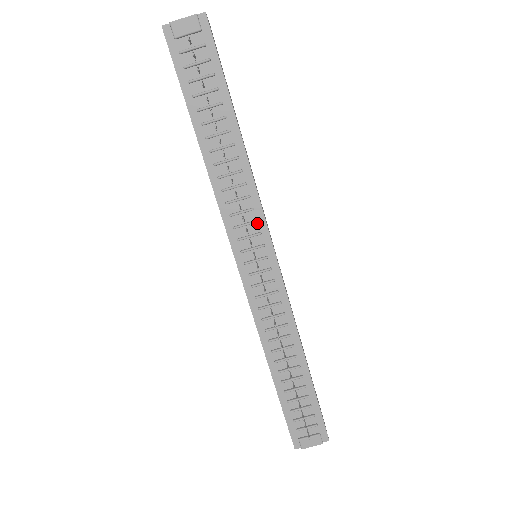
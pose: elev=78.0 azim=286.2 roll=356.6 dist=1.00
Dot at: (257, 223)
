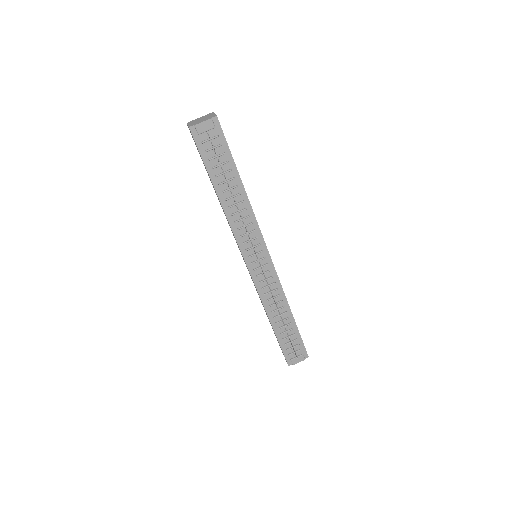
Dot at: (257, 238)
